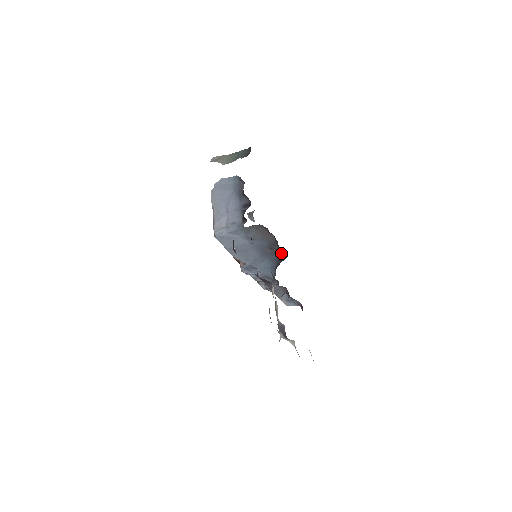
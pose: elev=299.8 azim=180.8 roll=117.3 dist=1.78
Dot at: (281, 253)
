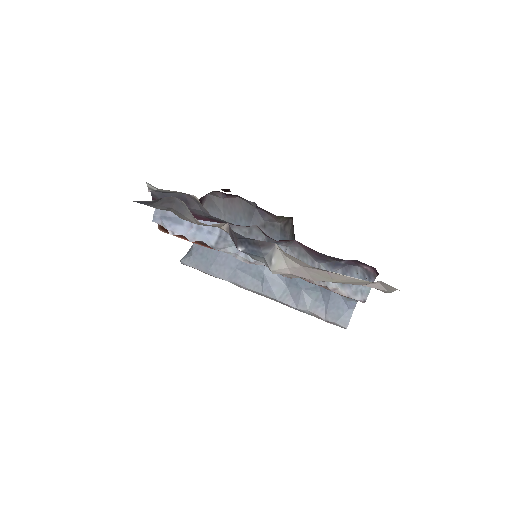
Dot at: (282, 223)
